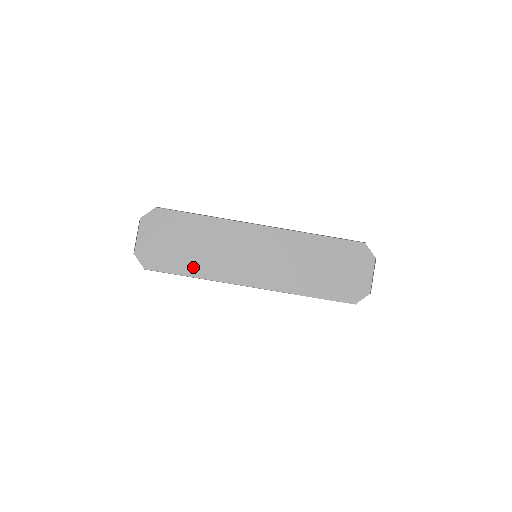
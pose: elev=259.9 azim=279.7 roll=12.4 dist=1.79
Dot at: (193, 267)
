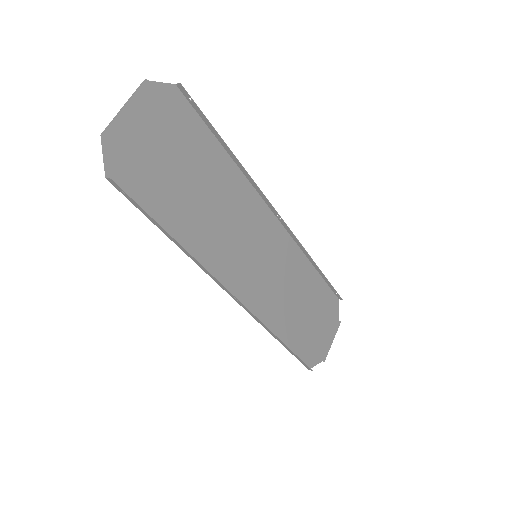
Dot at: (181, 224)
